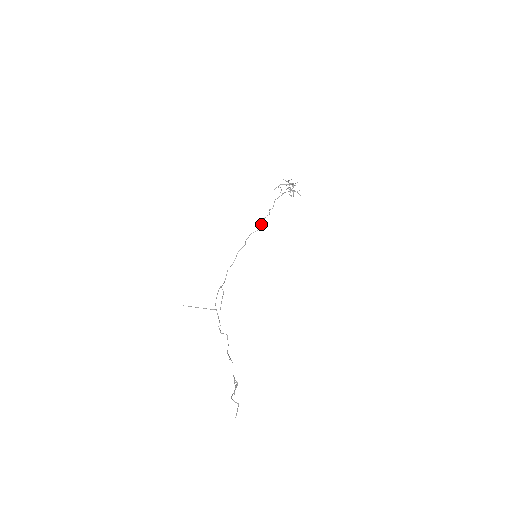
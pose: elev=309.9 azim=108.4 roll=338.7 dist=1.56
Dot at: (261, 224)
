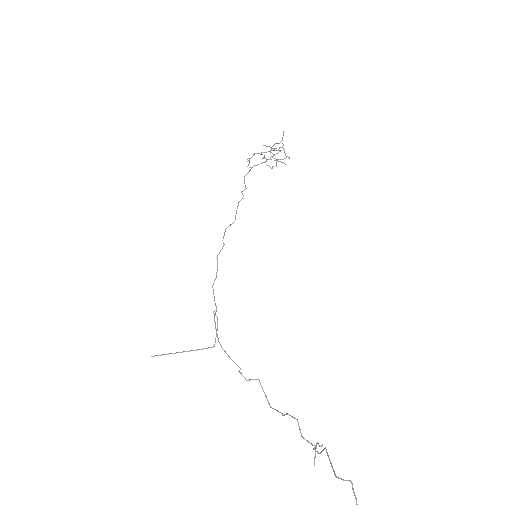
Dot at: occluded
